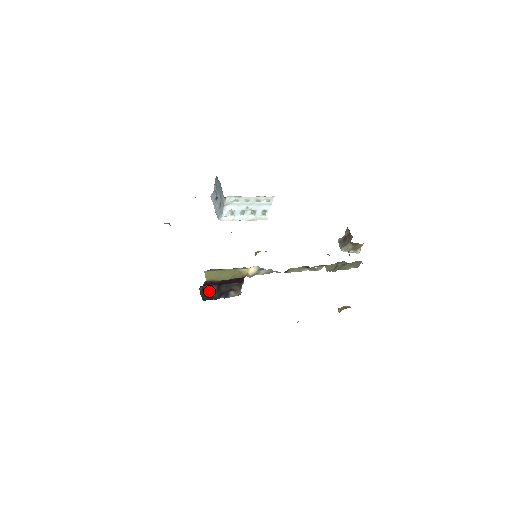
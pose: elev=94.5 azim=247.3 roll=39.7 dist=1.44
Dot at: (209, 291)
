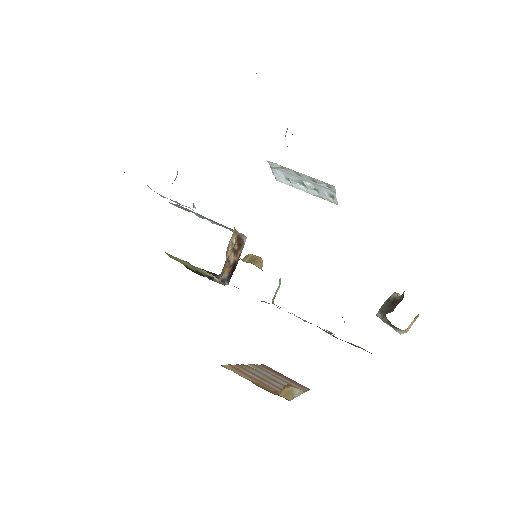
Dot at: occluded
